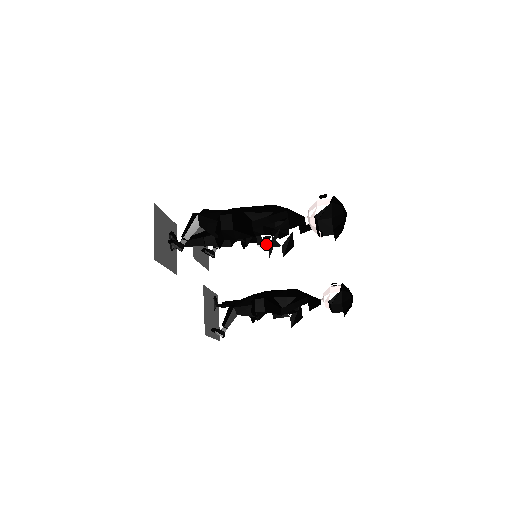
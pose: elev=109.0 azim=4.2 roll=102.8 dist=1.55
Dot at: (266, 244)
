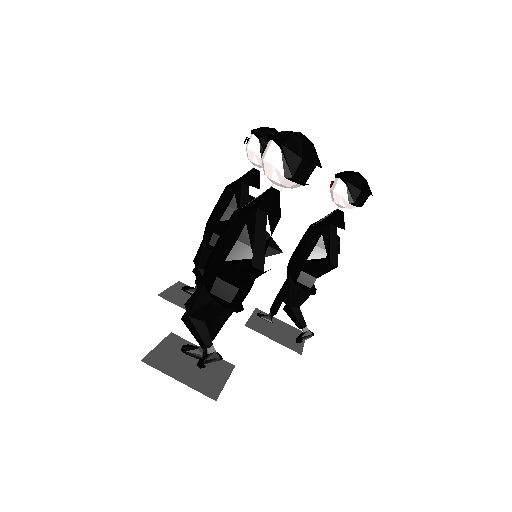
Dot at: occluded
